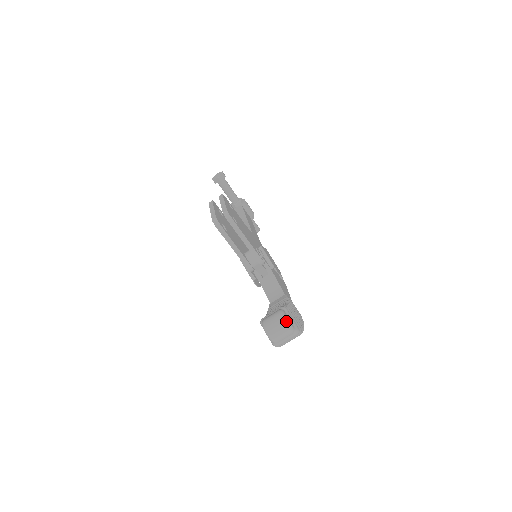
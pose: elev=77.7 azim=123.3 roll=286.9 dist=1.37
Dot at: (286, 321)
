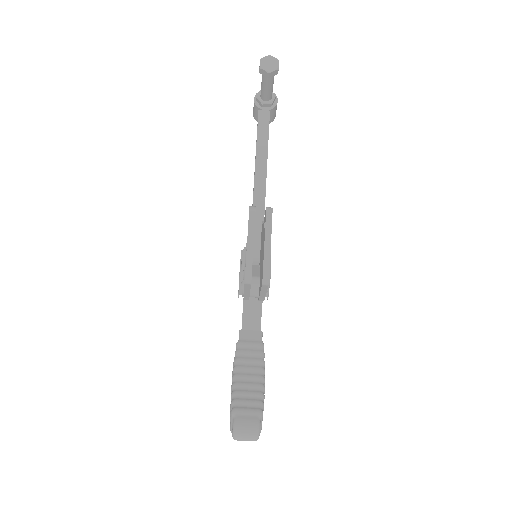
Dot at: (257, 438)
